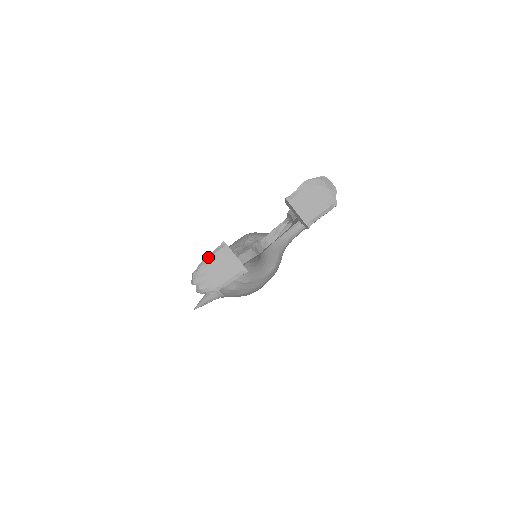
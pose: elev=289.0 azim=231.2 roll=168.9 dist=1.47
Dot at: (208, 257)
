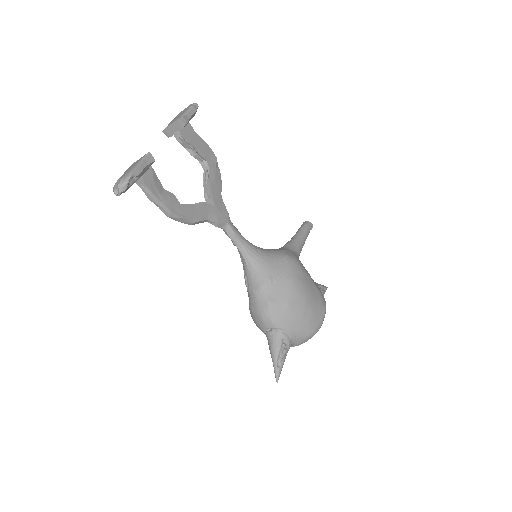
Dot at: occluded
